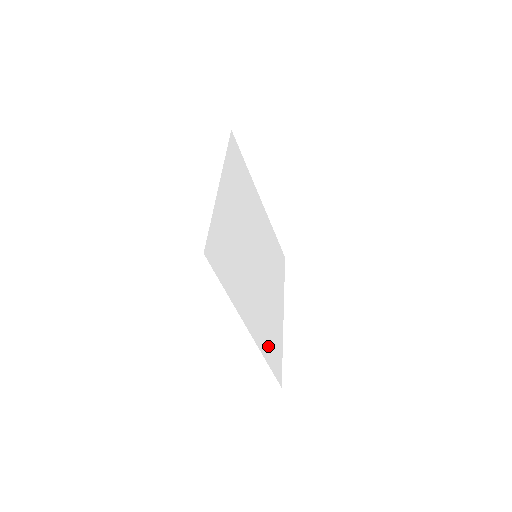
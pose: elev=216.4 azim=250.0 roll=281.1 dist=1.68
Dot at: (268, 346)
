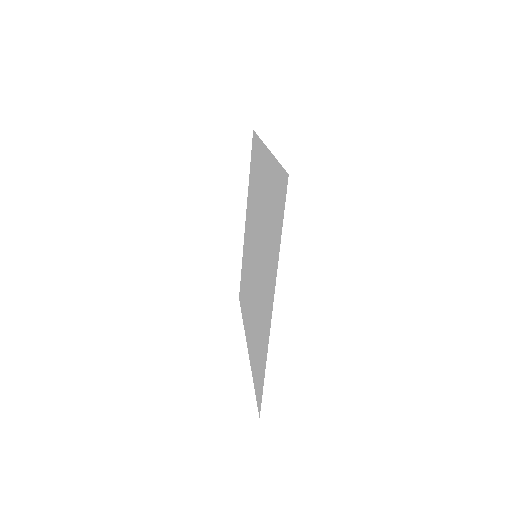
Dot at: (244, 303)
